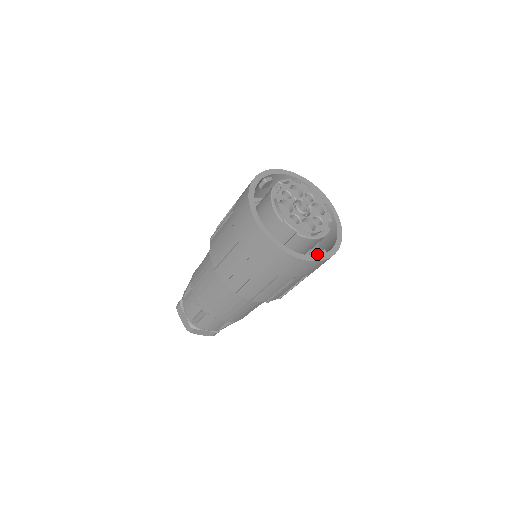
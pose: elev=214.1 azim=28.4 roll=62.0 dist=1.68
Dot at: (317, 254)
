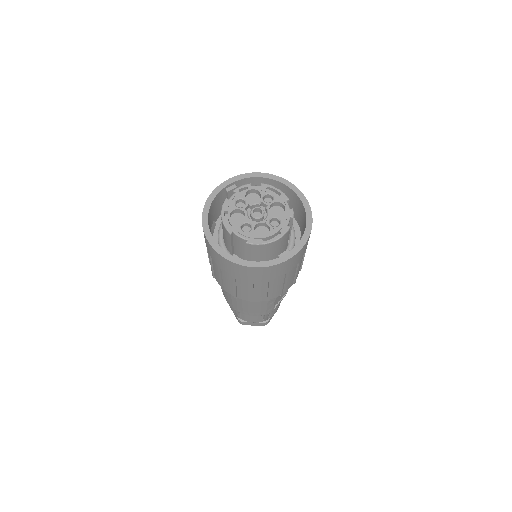
Dot at: (278, 256)
